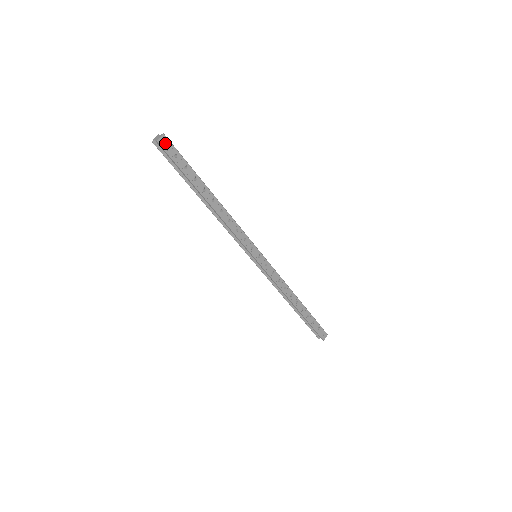
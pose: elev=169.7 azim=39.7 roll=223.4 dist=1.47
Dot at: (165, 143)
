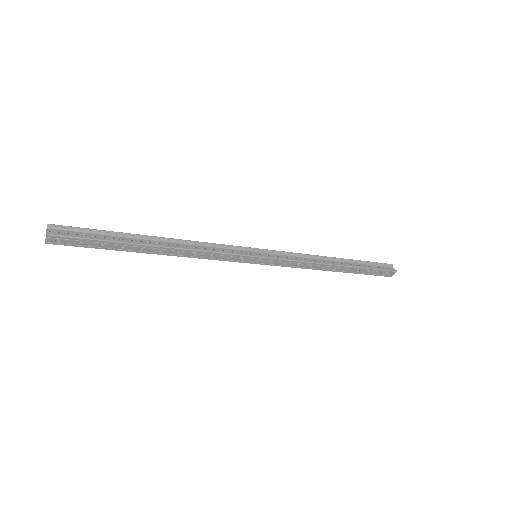
Dot at: (59, 235)
